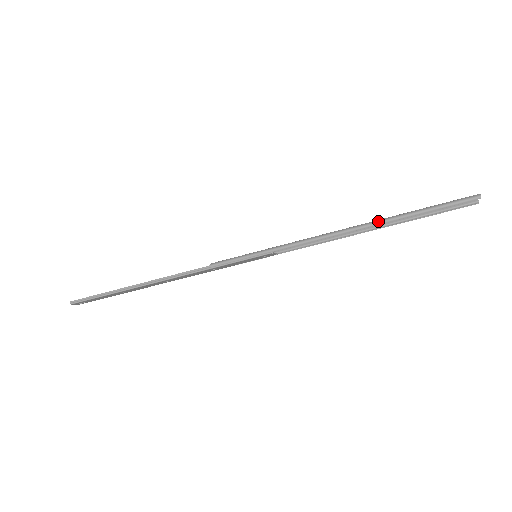
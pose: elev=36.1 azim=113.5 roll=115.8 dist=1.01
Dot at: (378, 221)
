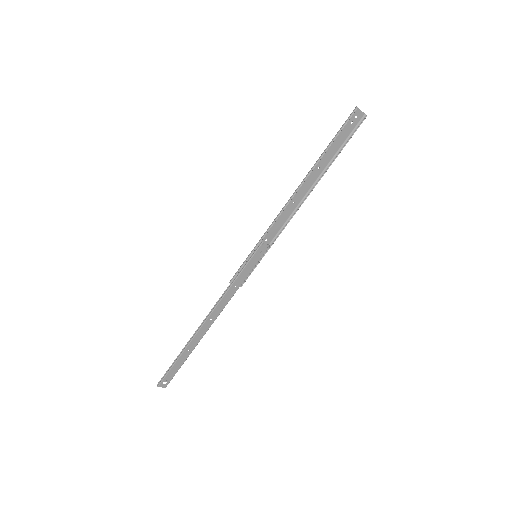
Dot at: (310, 170)
